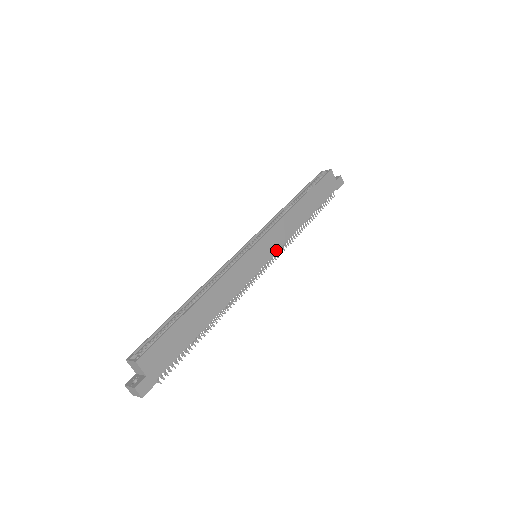
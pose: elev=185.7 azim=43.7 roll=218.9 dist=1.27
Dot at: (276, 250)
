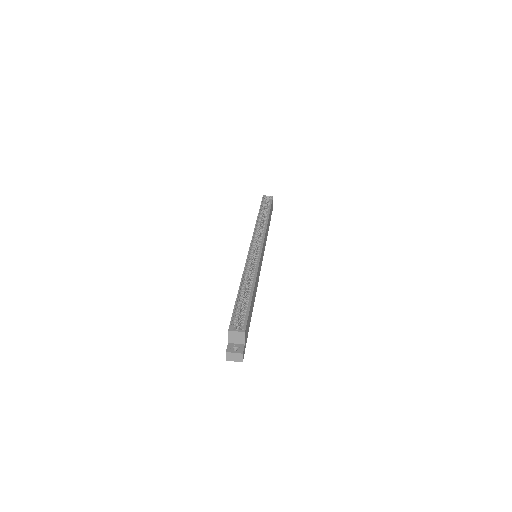
Dot at: occluded
